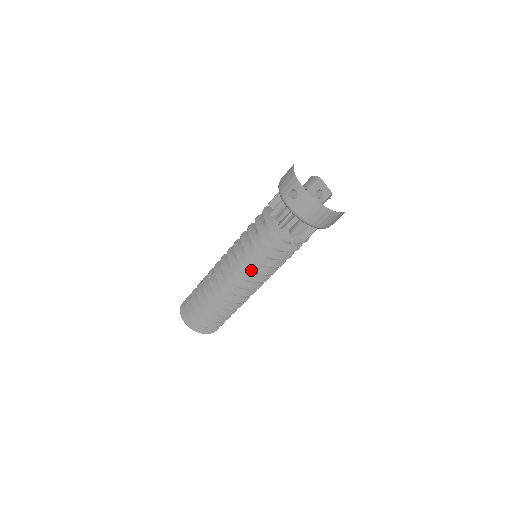
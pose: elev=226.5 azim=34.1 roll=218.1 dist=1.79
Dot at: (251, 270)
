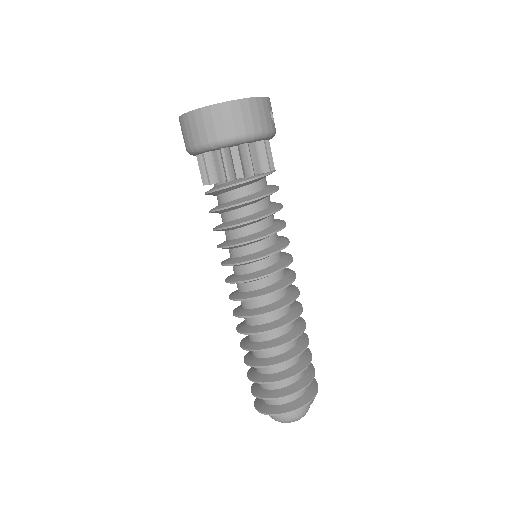
Dot at: (223, 264)
